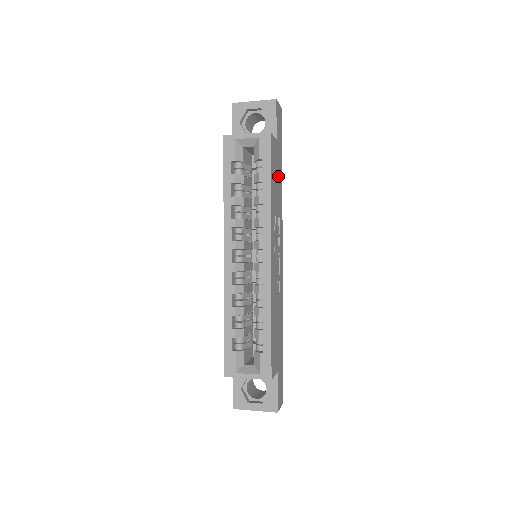
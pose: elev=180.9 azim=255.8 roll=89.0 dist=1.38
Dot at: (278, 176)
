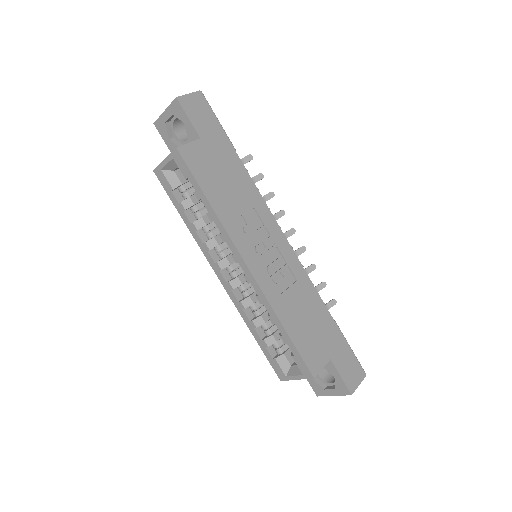
Dot at: (227, 170)
